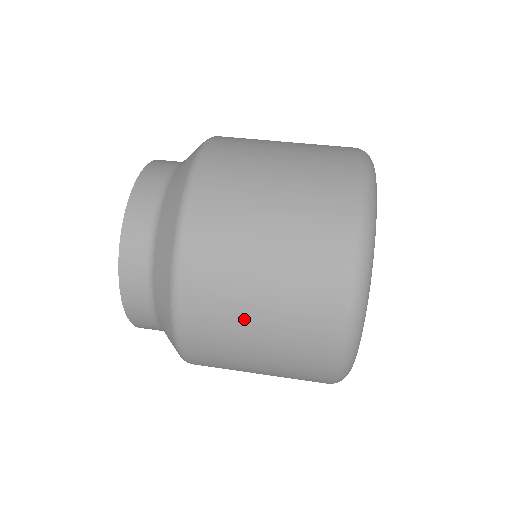
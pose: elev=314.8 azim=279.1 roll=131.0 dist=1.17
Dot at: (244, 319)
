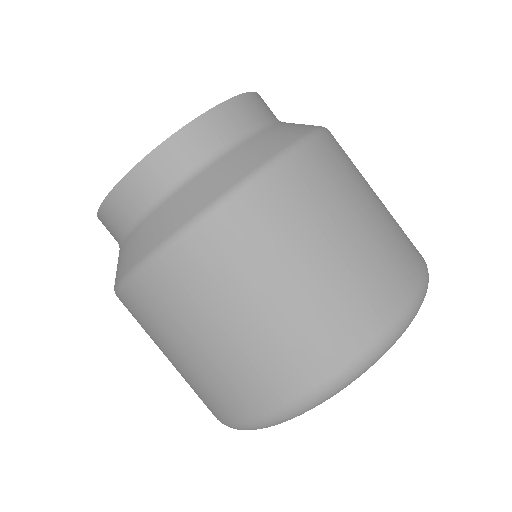
Dot at: occluded
